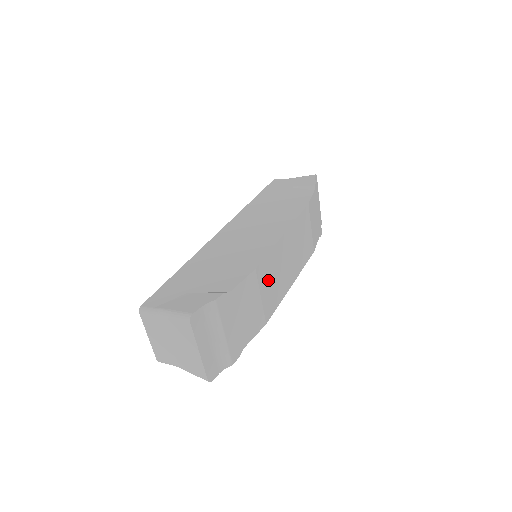
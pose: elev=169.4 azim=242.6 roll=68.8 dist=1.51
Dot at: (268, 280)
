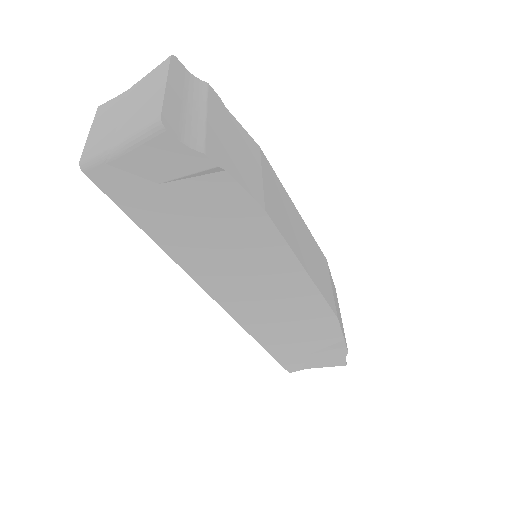
Dot at: (273, 189)
